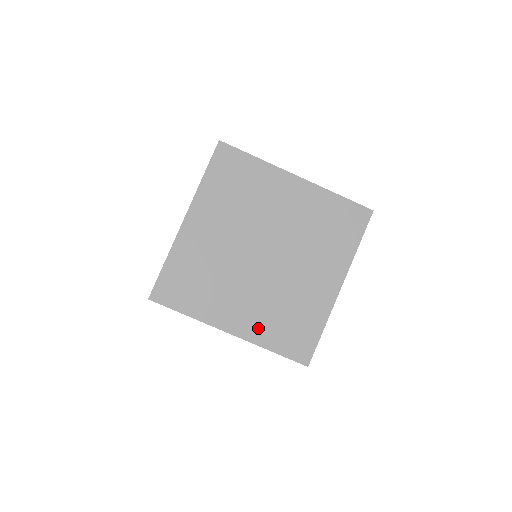
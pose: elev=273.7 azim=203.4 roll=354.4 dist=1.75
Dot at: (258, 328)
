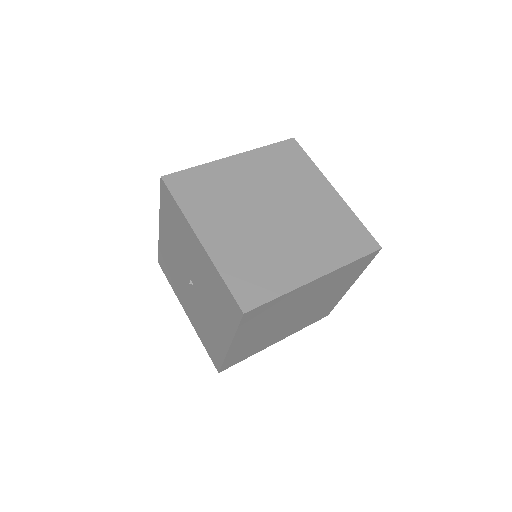
Dot at: (226, 254)
